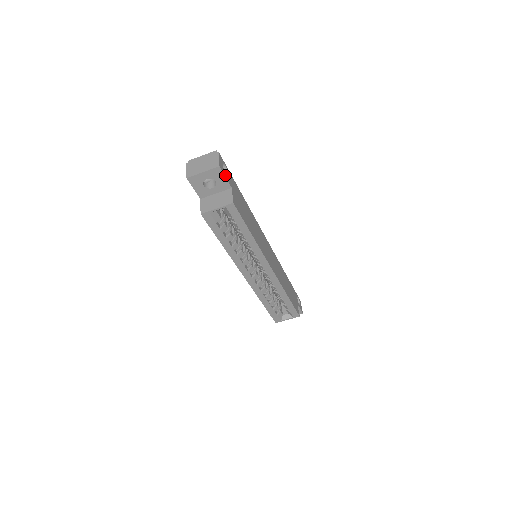
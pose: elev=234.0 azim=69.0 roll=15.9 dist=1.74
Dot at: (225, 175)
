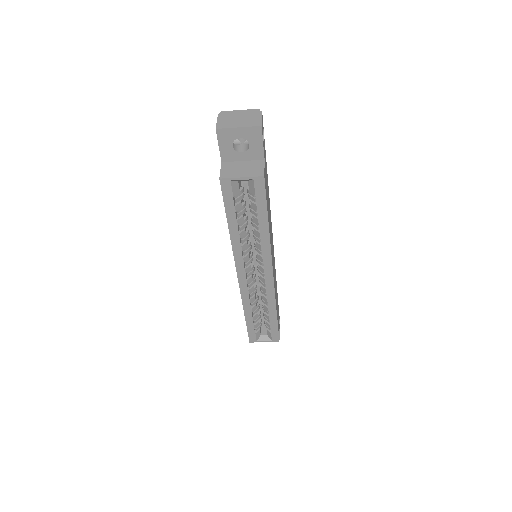
Dot at: occluded
